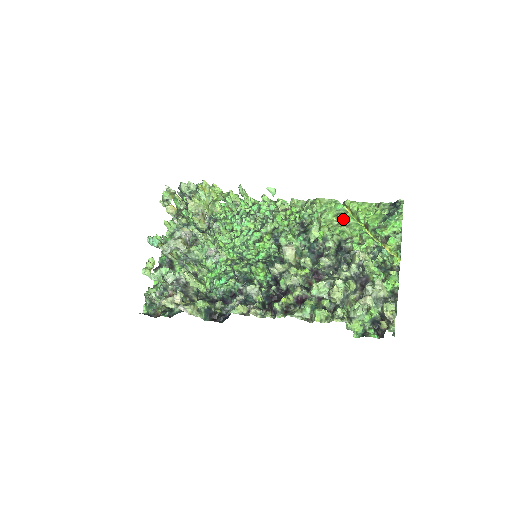
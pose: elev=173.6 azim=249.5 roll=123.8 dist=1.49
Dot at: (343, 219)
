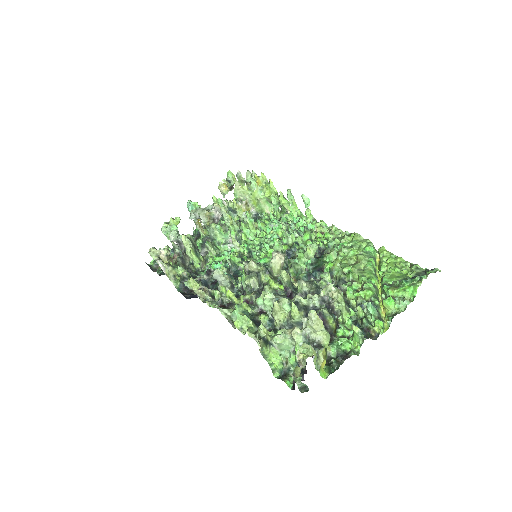
Dot at: (361, 261)
